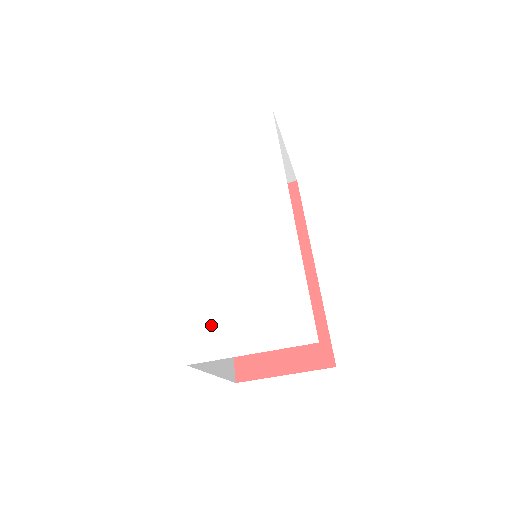
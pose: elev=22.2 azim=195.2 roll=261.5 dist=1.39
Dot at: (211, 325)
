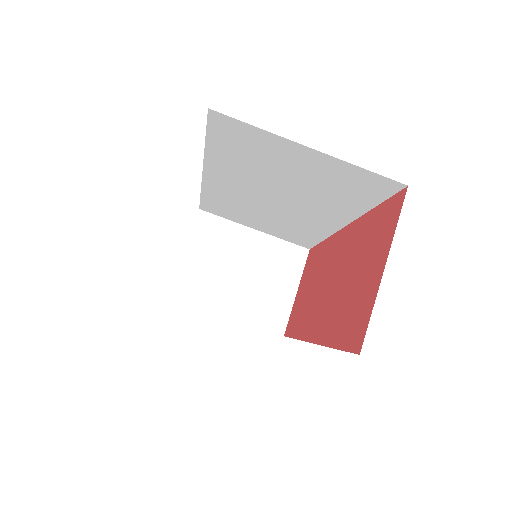
Dot at: occluded
